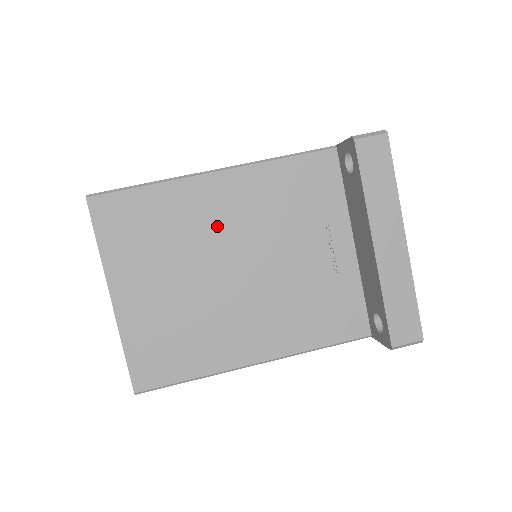
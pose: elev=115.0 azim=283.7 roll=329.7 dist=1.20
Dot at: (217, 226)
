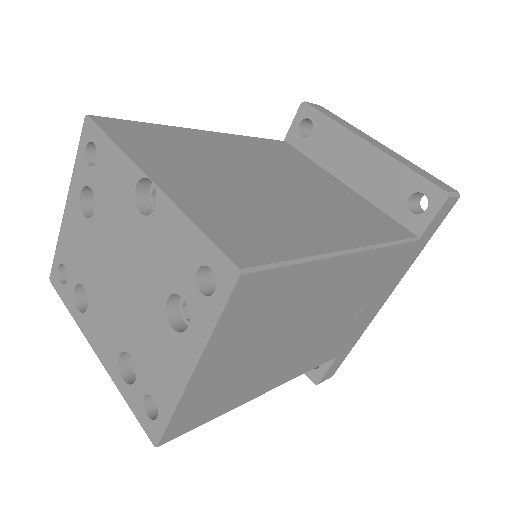
Dot at: (231, 156)
